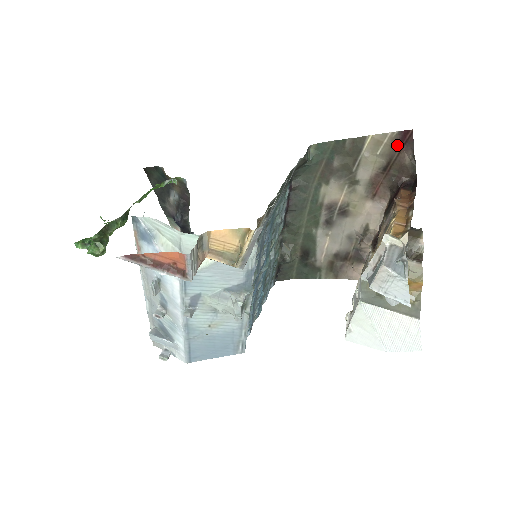
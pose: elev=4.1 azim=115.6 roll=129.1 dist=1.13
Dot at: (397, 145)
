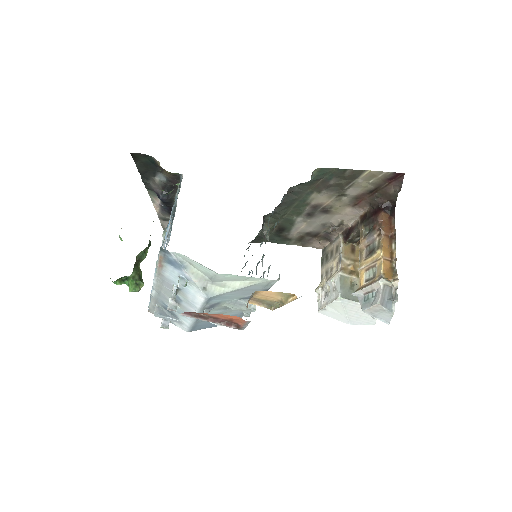
Dot at: (388, 180)
